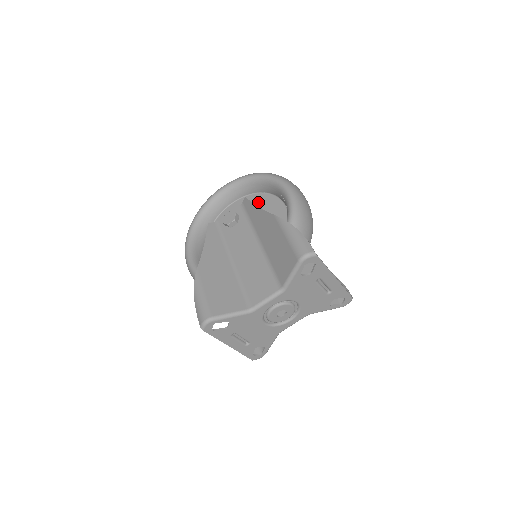
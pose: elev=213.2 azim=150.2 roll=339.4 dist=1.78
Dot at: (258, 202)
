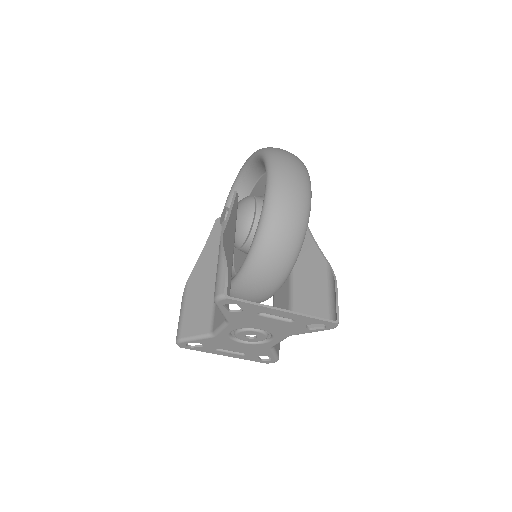
Dot at: occluded
